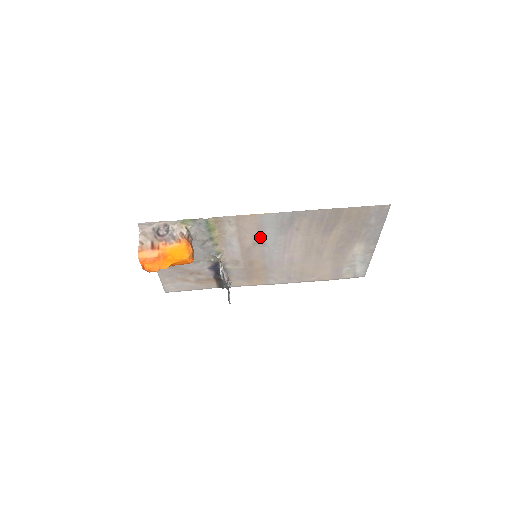
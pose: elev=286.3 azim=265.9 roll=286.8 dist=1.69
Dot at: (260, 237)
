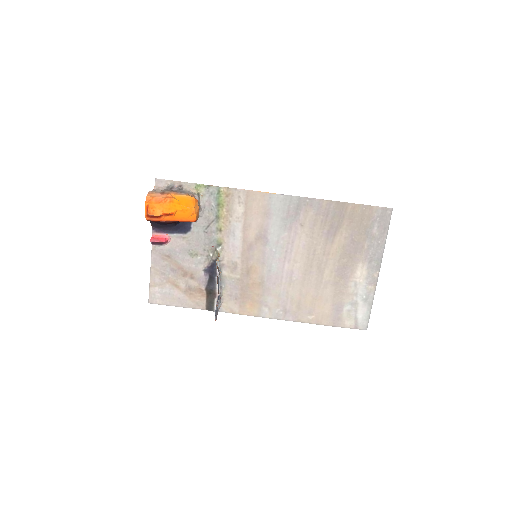
Dot at: (264, 229)
